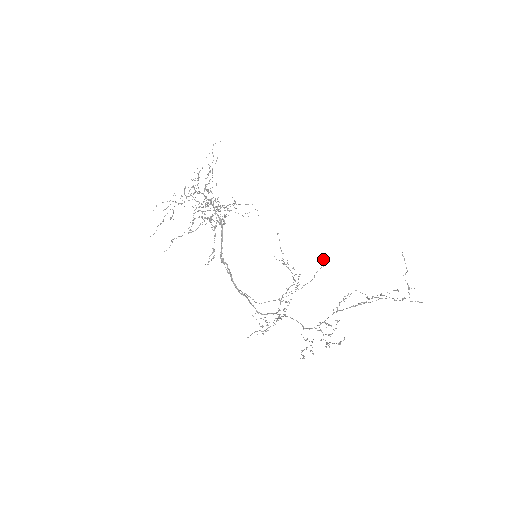
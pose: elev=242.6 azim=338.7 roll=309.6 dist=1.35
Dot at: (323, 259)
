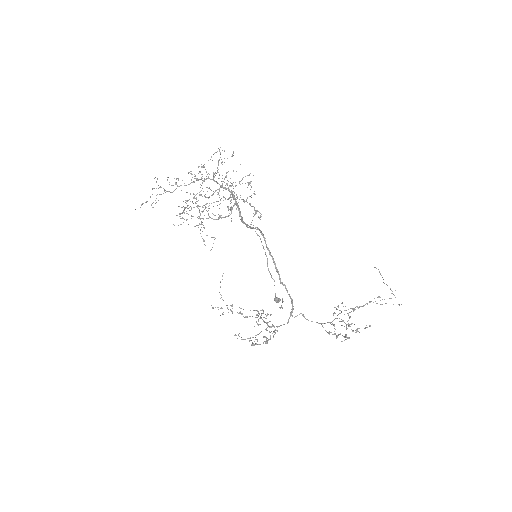
Dot at: (277, 298)
